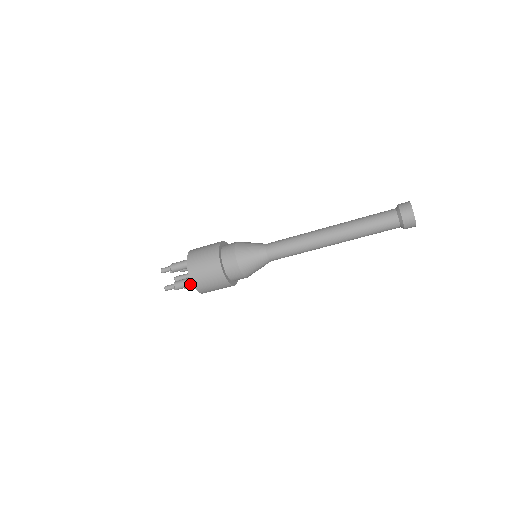
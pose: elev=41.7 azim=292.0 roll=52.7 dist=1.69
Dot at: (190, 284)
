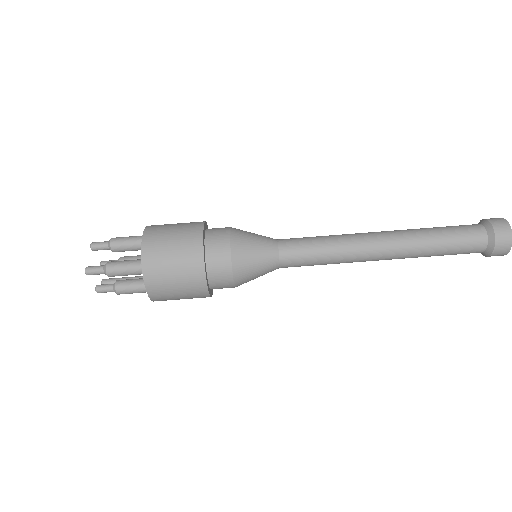
Dot at: (135, 266)
